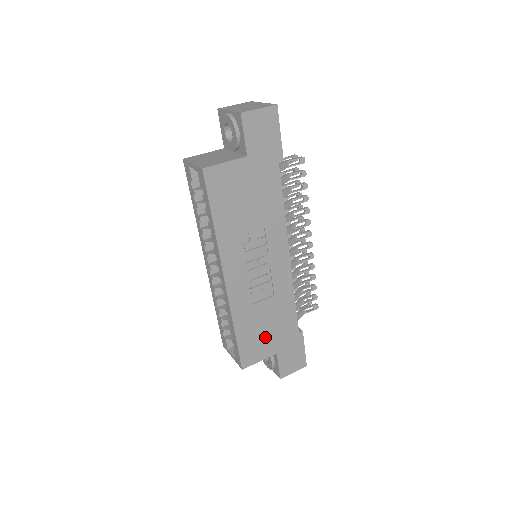
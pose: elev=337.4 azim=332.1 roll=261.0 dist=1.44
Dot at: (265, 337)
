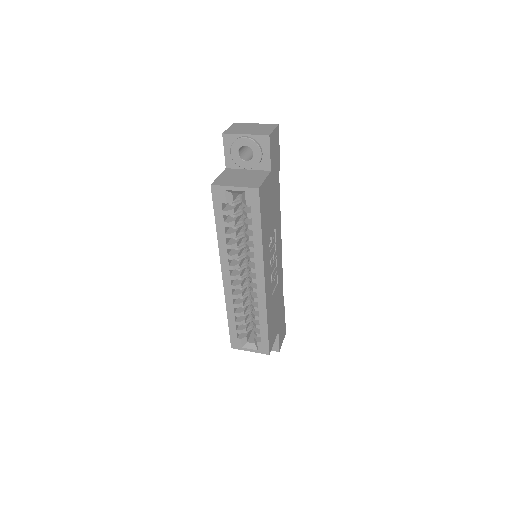
Dot at: (275, 320)
